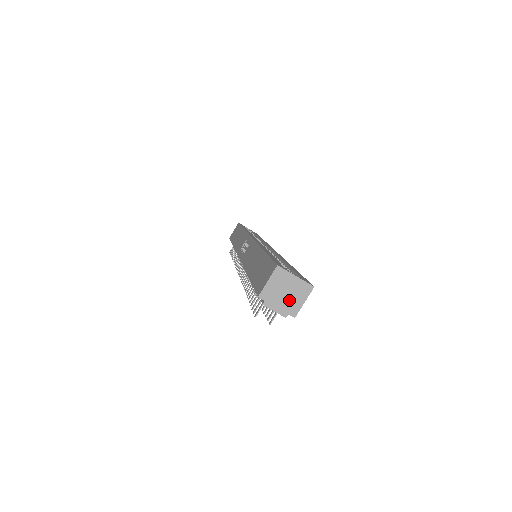
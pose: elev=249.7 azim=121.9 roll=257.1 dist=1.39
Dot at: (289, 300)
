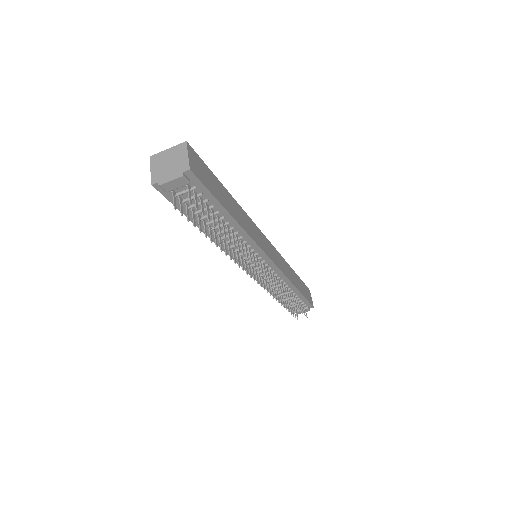
Dot at: (175, 165)
